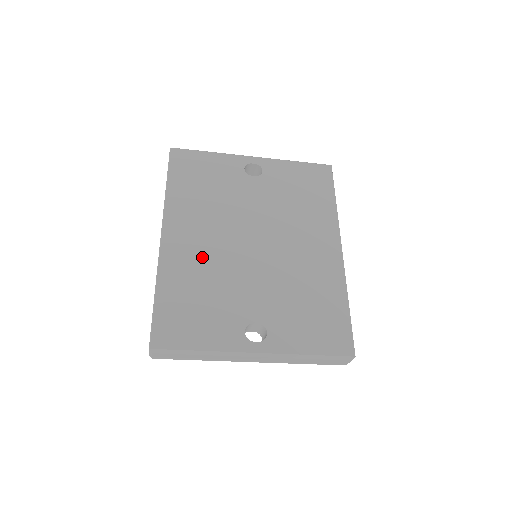
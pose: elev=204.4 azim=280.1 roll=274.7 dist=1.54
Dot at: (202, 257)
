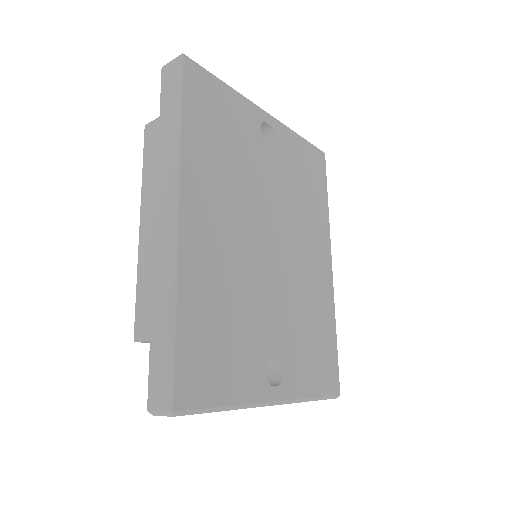
Dot at: (225, 259)
